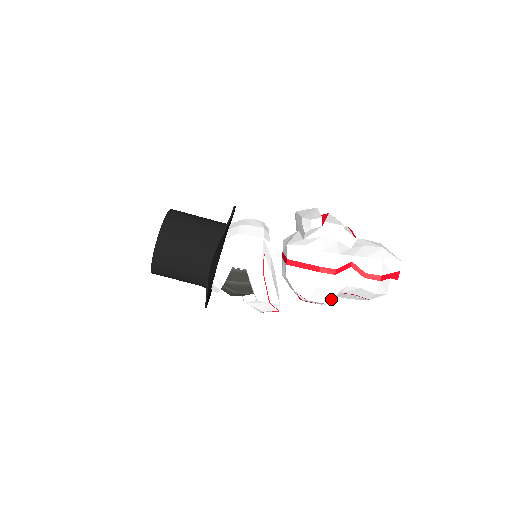
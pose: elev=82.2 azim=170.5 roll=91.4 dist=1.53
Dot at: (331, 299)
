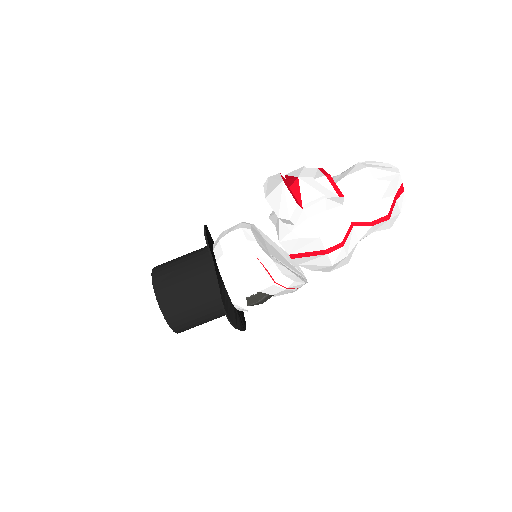
Dot at: (350, 257)
